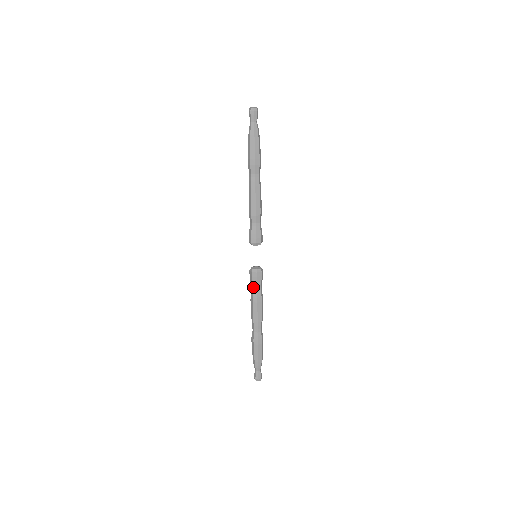
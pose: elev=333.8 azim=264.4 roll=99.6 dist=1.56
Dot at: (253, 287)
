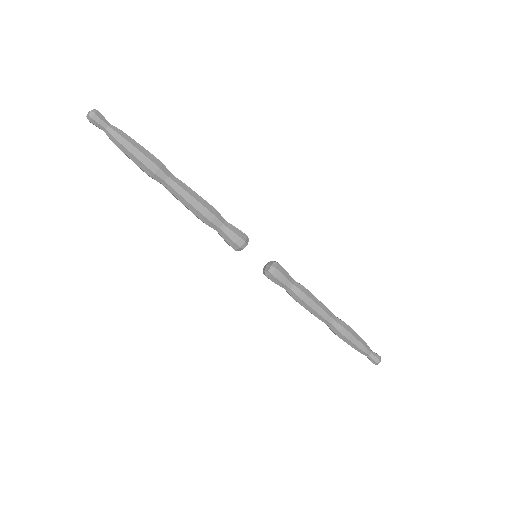
Dot at: (287, 286)
